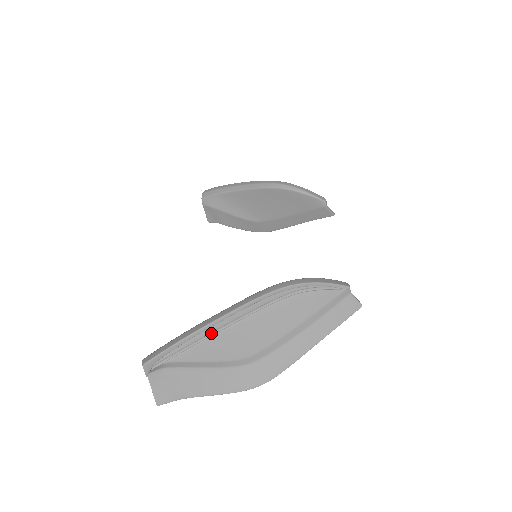
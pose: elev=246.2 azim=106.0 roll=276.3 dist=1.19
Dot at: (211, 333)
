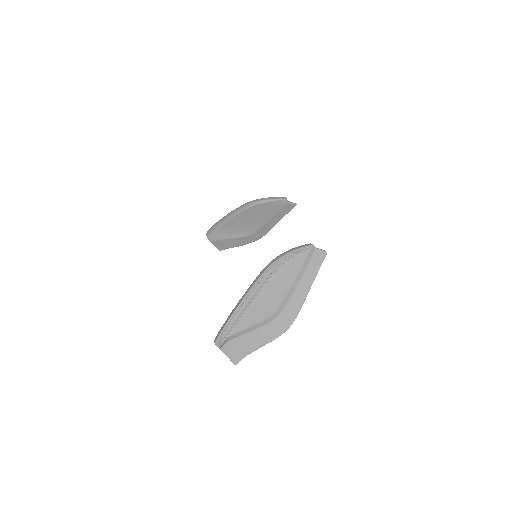
Dot at: (245, 309)
